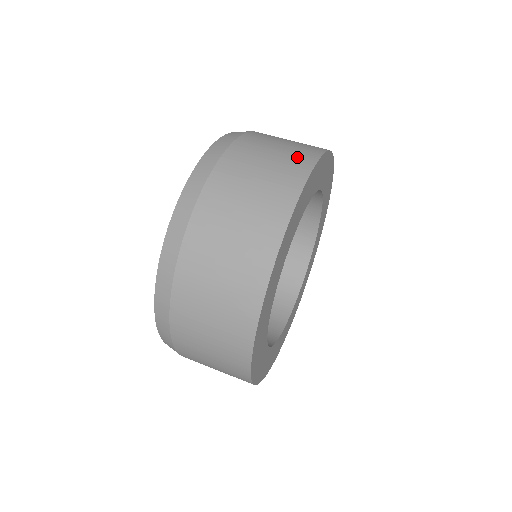
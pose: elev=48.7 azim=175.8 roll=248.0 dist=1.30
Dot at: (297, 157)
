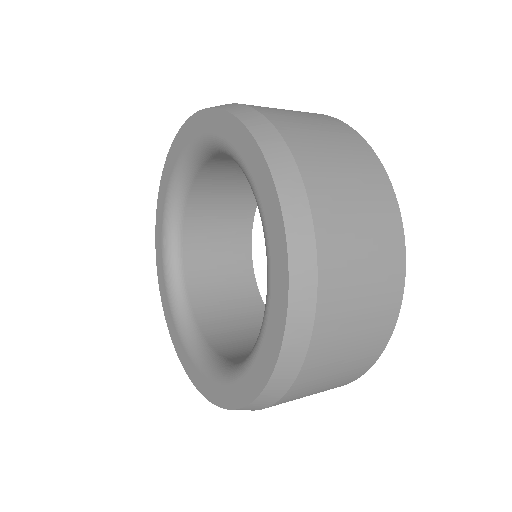
Dot at: (331, 123)
